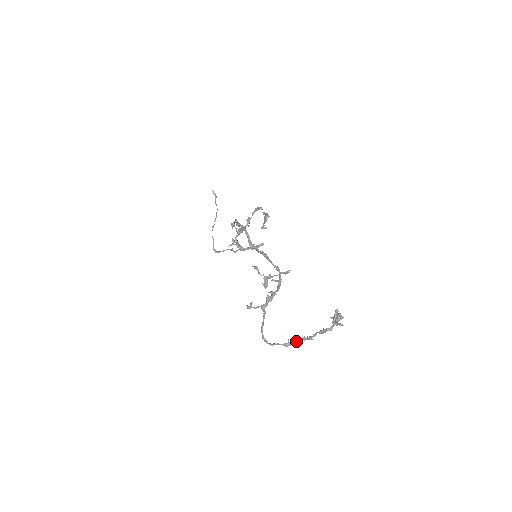
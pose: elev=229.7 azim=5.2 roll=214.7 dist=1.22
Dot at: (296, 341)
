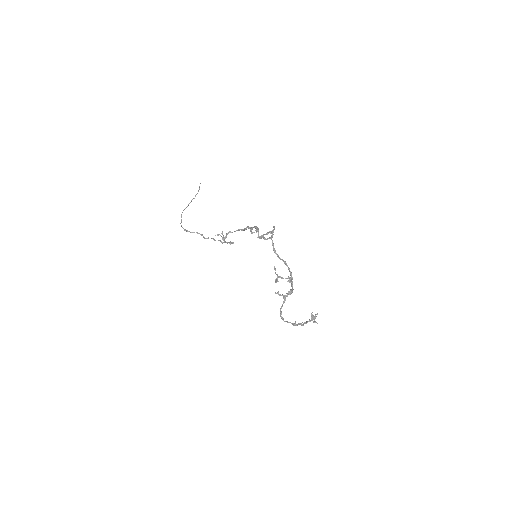
Dot at: (298, 324)
